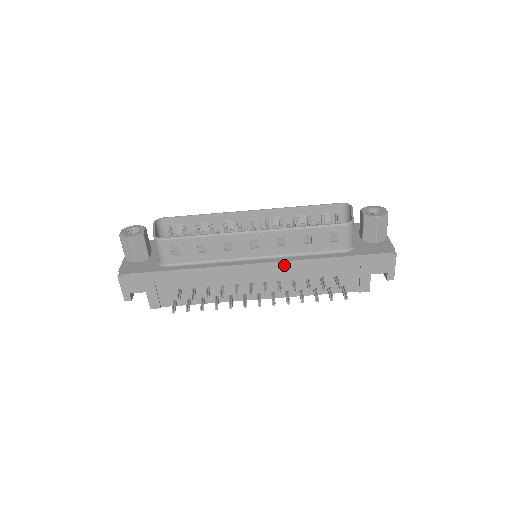
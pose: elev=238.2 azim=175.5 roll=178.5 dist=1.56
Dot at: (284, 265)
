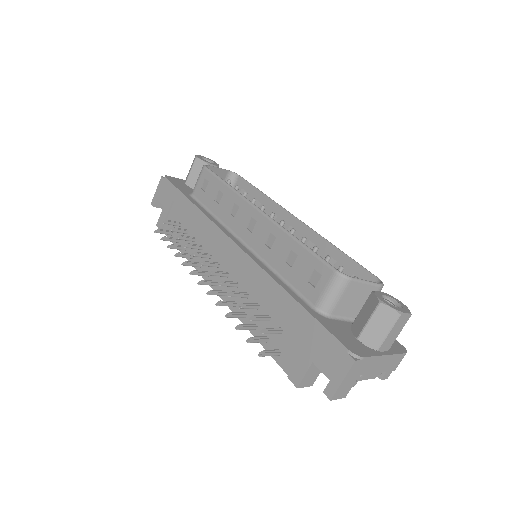
Dot at: (251, 265)
